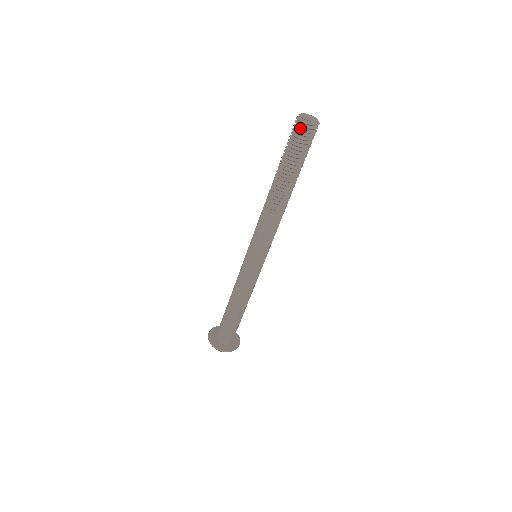
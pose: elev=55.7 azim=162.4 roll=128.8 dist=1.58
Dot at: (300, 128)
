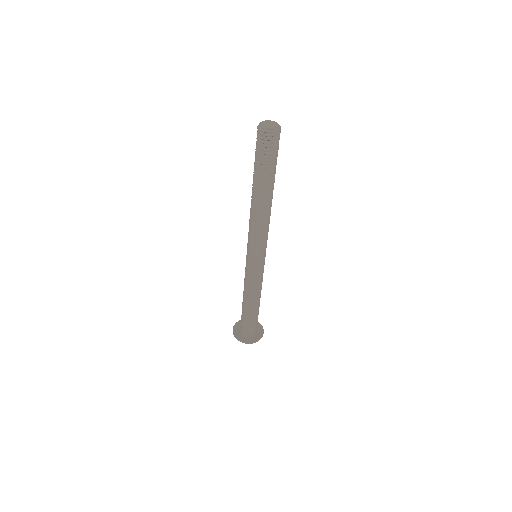
Dot at: (263, 137)
